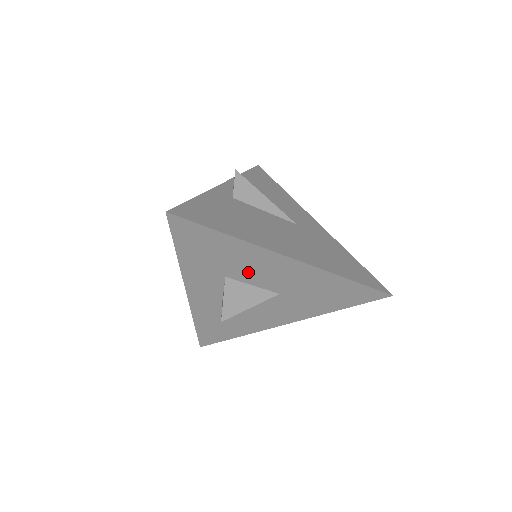
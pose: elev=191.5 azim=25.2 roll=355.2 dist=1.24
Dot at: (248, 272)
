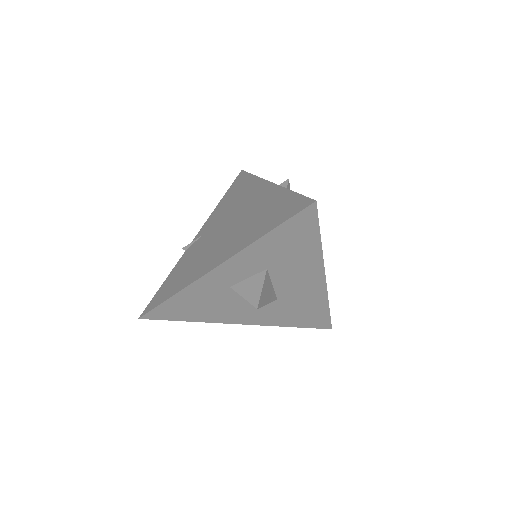
Dot at: (286, 273)
